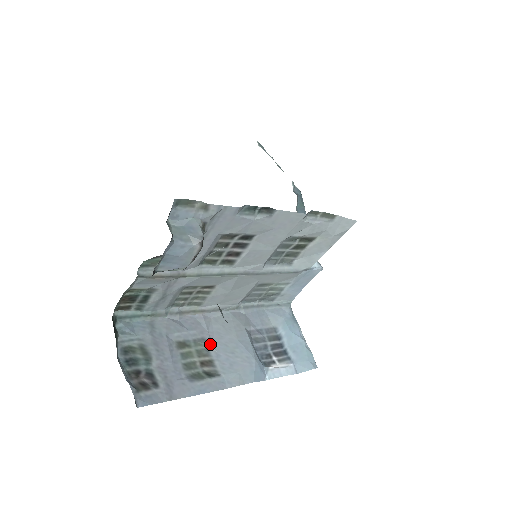
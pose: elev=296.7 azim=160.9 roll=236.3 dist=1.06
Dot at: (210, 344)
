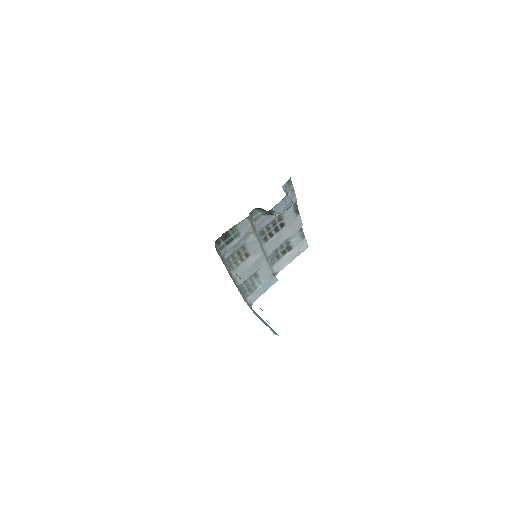
Dot at: occluded
